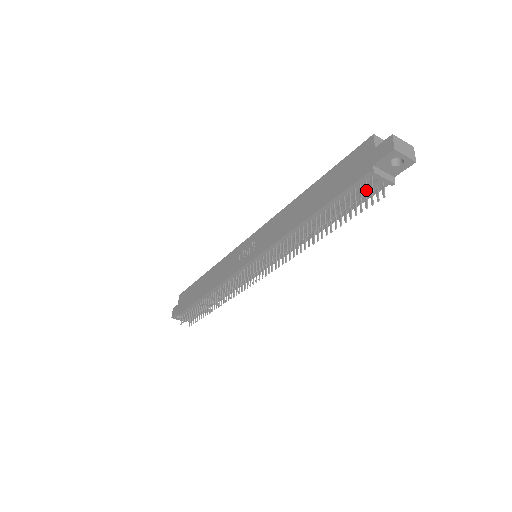
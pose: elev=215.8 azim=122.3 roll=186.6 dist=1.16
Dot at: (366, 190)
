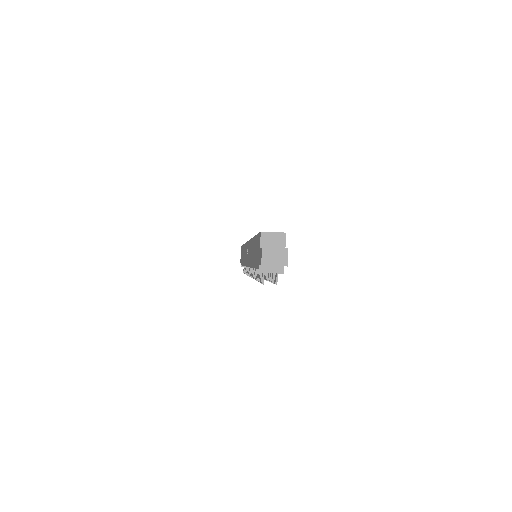
Dot at: (262, 279)
